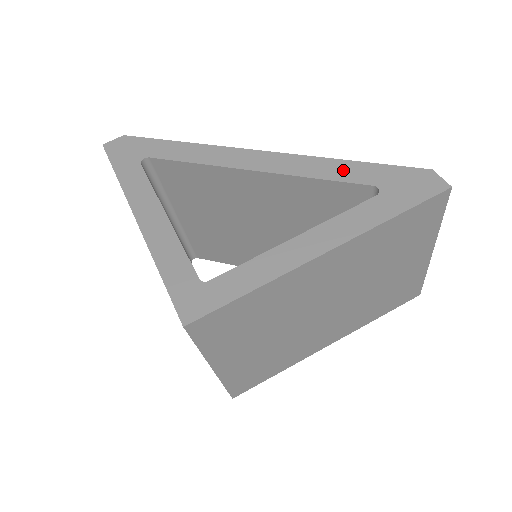
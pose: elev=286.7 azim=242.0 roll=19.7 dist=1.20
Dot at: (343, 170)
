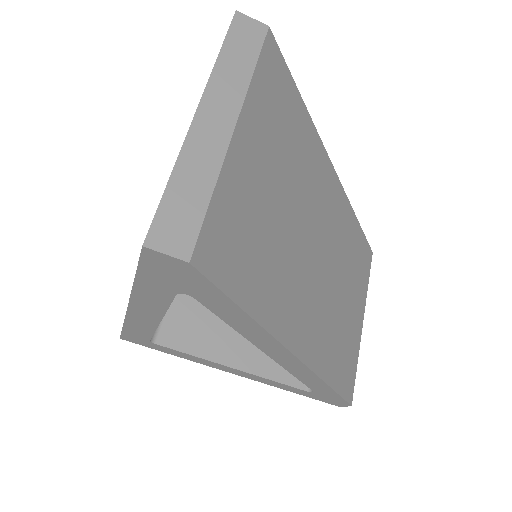
Dot at: (317, 386)
